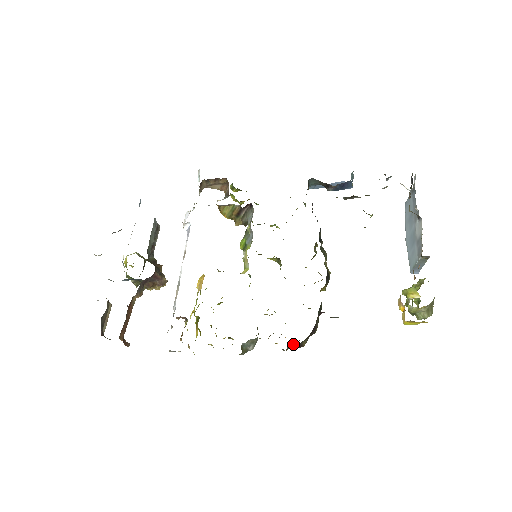
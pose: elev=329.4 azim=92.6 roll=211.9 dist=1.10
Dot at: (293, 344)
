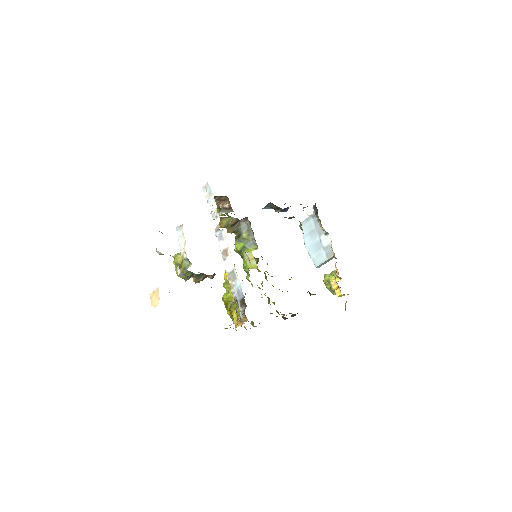
Dot at: (294, 314)
